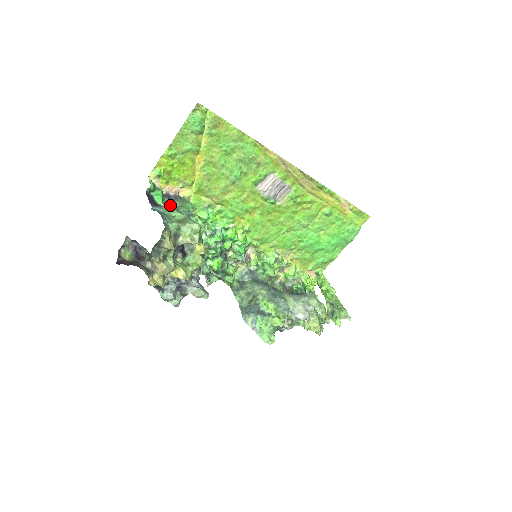
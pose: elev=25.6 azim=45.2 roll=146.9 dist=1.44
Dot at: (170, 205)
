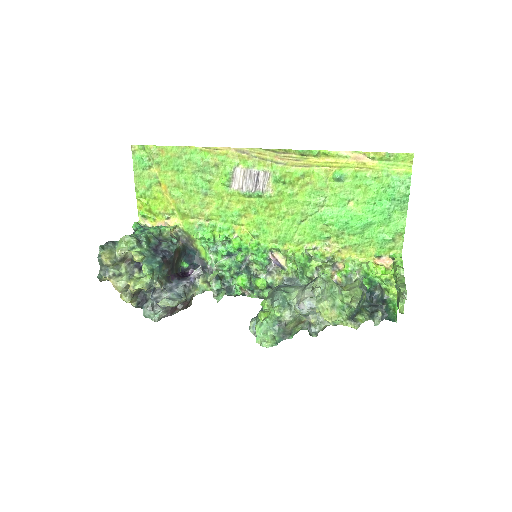
Dot at: occluded
